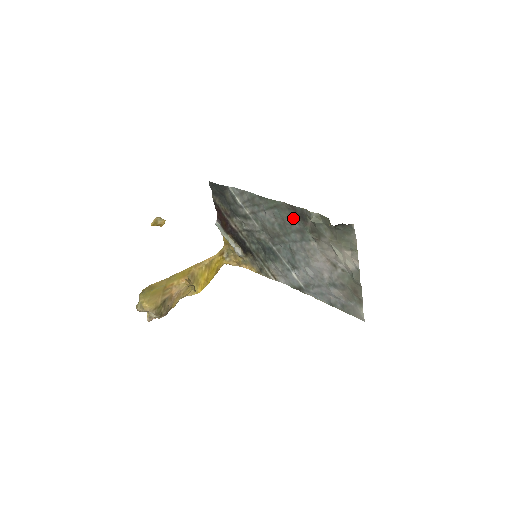
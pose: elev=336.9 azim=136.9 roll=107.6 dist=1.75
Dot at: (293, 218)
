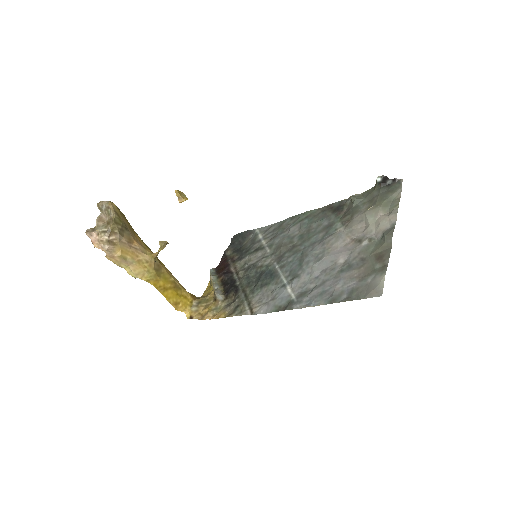
Dot at: (325, 217)
